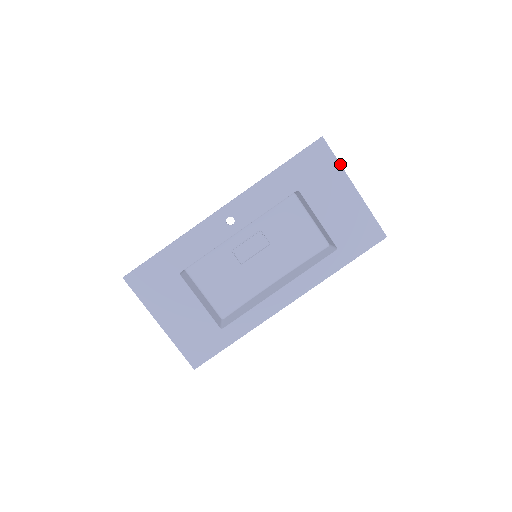
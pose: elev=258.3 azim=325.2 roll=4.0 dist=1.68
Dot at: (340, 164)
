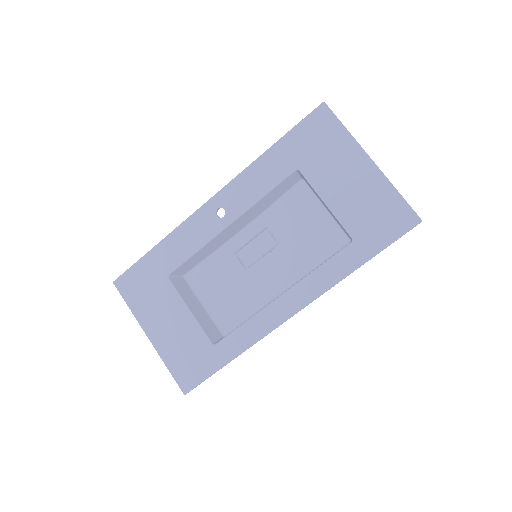
Dot at: (349, 132)
